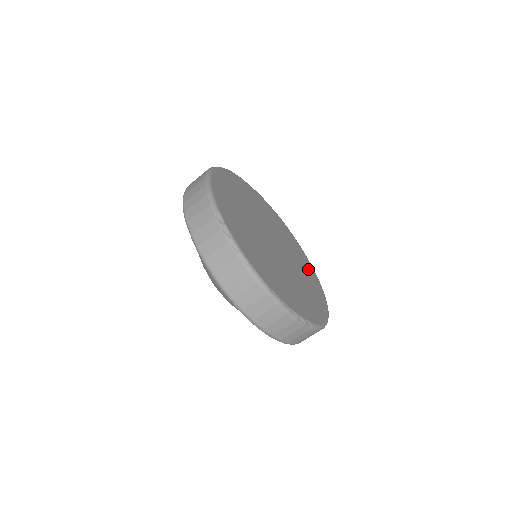
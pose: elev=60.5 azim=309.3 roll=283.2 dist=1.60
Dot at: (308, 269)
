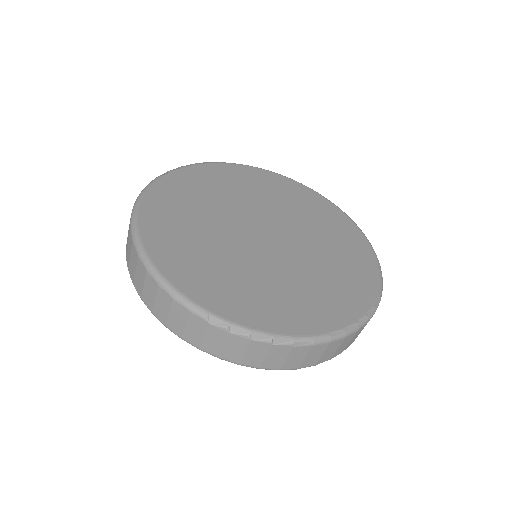
Dot at: (305, 200)
